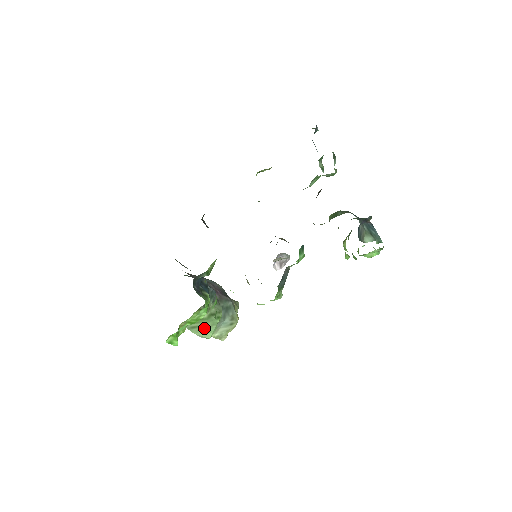
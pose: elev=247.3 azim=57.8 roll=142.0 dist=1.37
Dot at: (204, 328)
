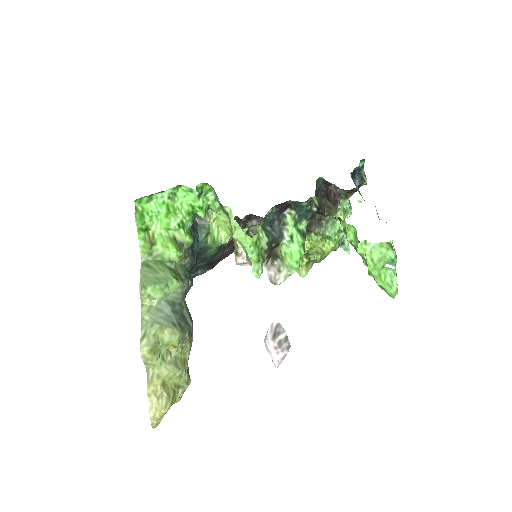
Dot at: (154, 276)
